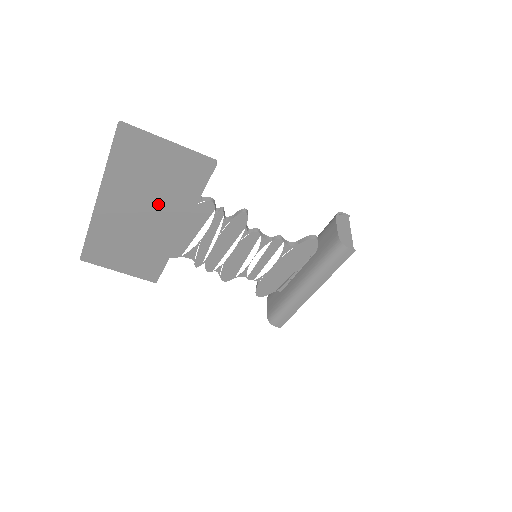
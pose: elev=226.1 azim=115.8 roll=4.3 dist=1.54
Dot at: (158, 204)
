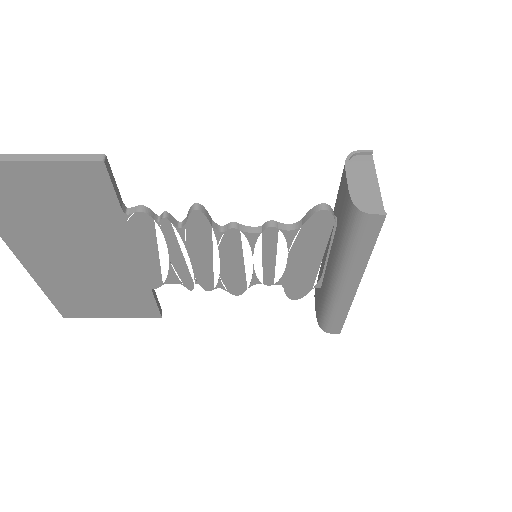
Dot at: (83, 237)
